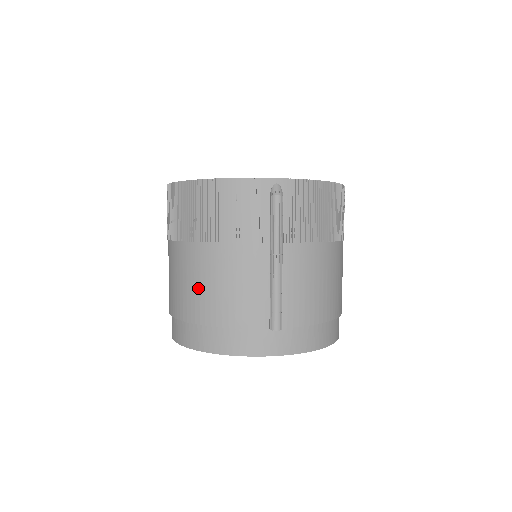
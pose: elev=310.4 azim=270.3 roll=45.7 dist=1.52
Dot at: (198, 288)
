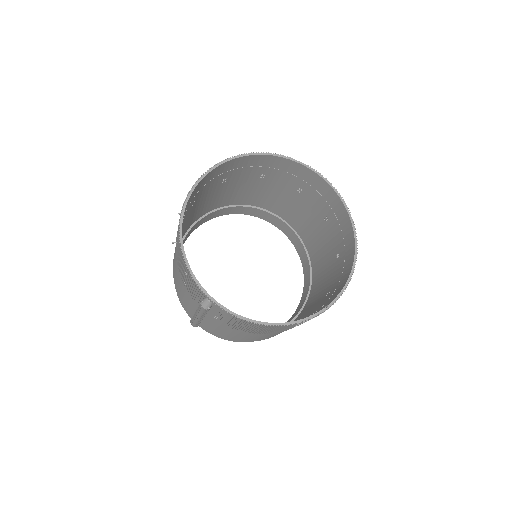
Dot at: (174, 261)
